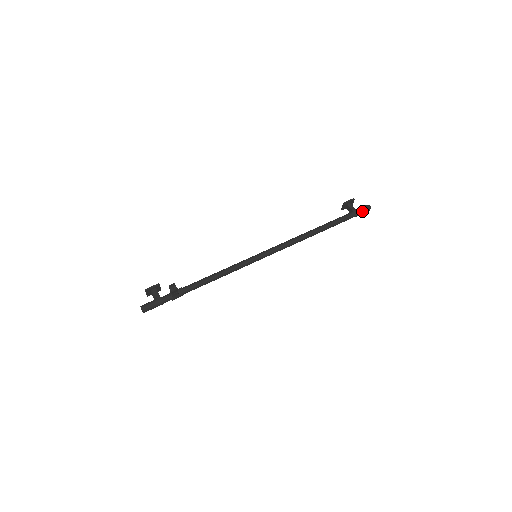
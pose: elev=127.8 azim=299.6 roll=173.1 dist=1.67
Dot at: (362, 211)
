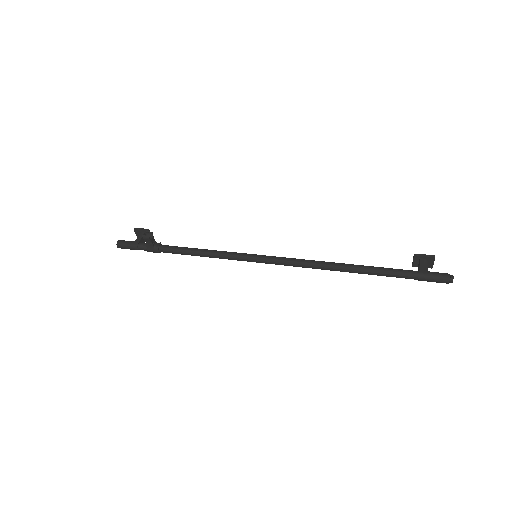
Dot at: (434, 277)
